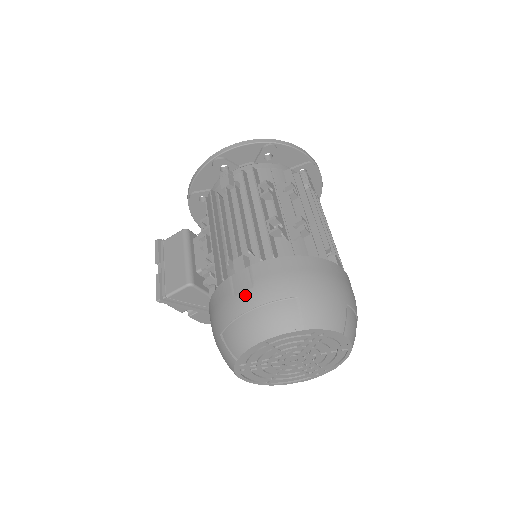
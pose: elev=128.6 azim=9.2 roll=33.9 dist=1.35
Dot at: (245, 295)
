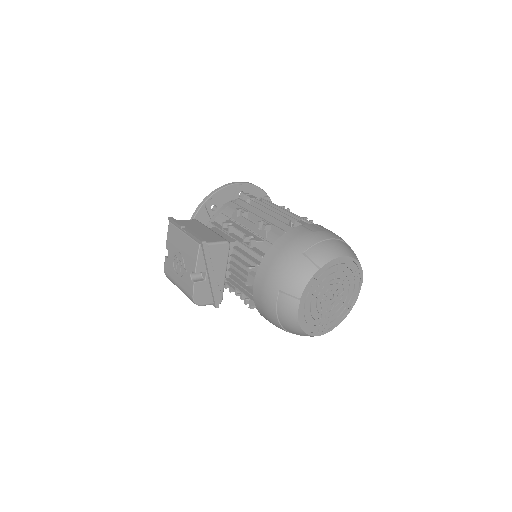
Dot at: (323, 232)
